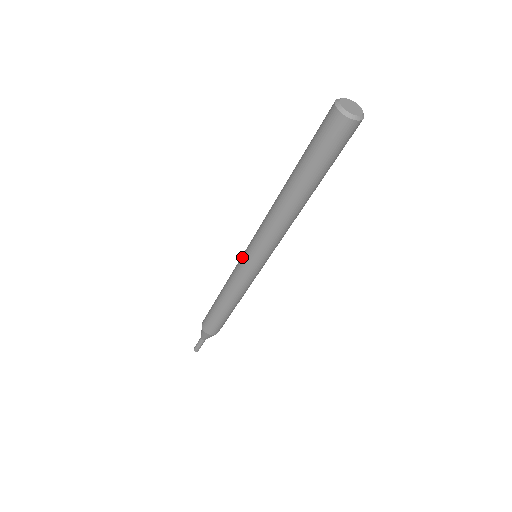
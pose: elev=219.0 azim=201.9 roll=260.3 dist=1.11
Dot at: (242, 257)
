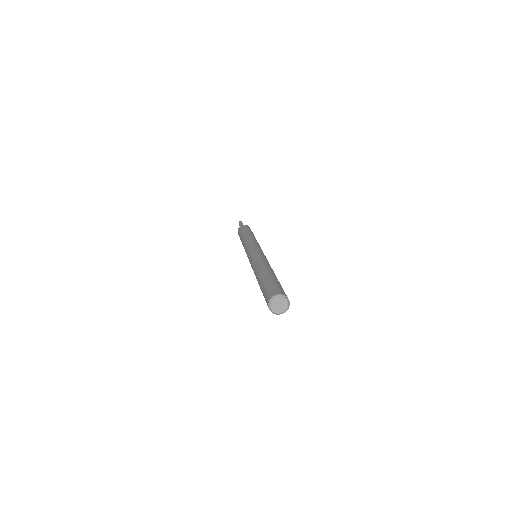
Dot at: occluded
